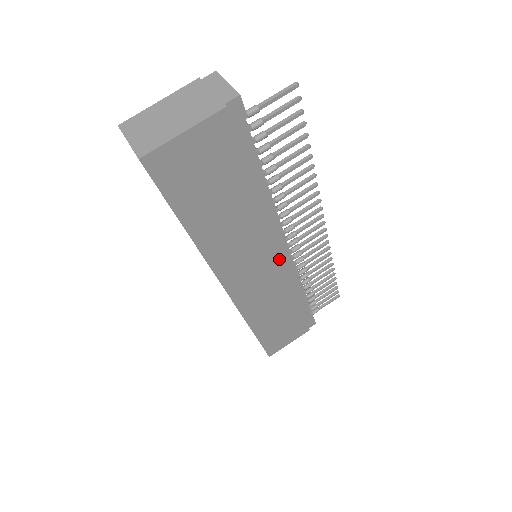
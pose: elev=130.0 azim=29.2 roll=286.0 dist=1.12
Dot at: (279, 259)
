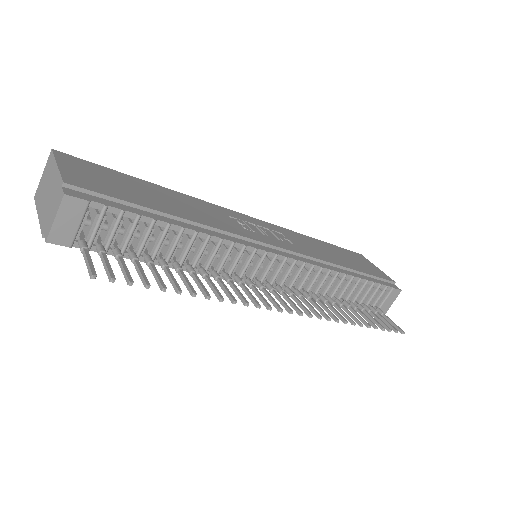
Dot at: occluded
